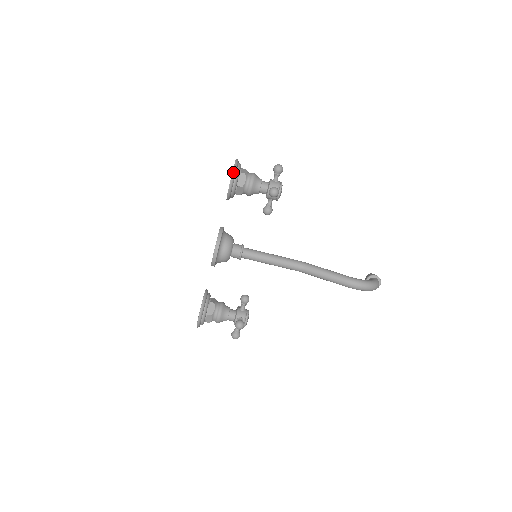
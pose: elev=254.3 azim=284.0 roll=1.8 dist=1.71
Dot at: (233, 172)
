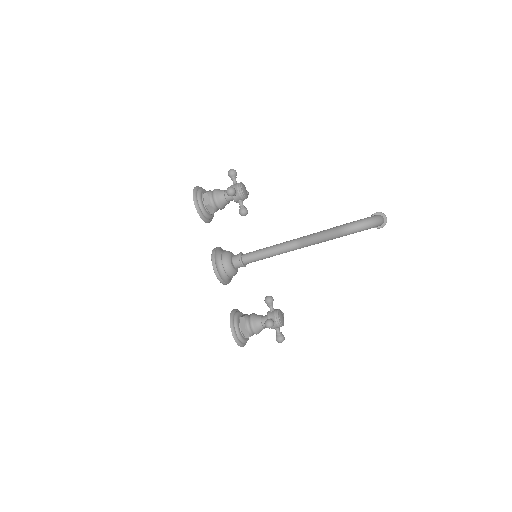
Dot at: (193, 196)
